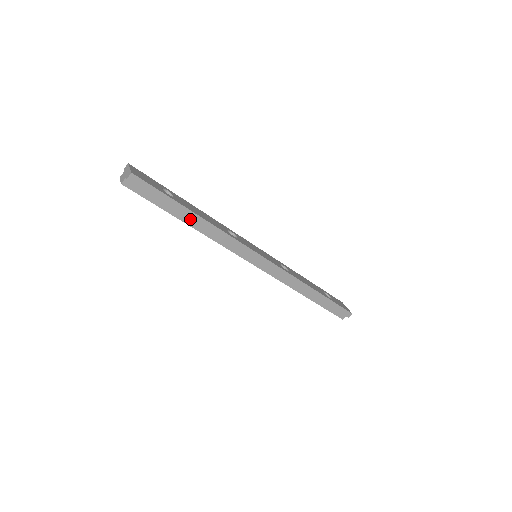
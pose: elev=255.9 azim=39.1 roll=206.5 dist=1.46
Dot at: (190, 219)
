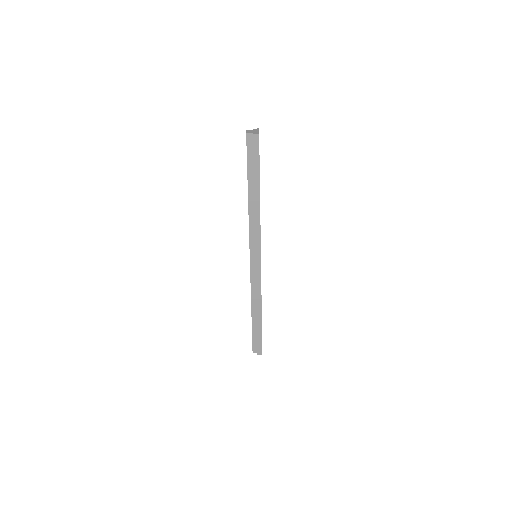
Dot at: (253, 193)
